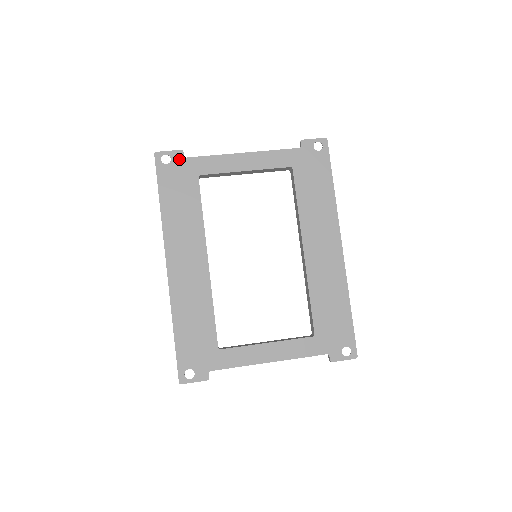
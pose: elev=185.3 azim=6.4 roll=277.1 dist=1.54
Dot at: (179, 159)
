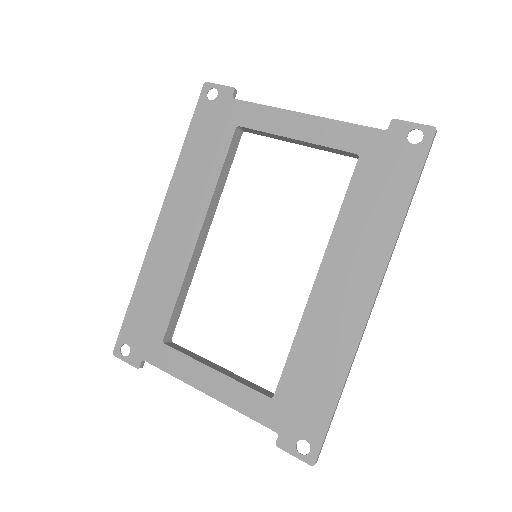
Dot at: (226, 98)
